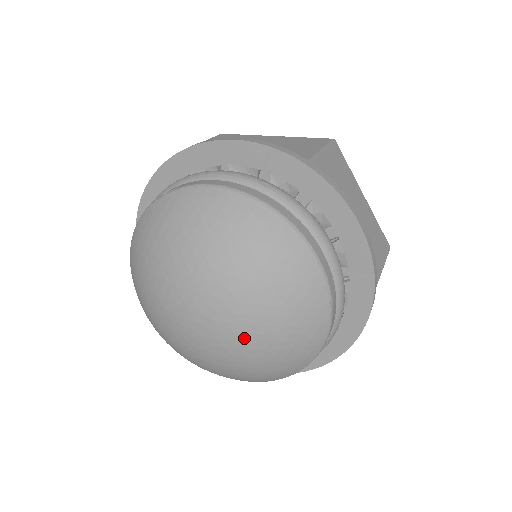
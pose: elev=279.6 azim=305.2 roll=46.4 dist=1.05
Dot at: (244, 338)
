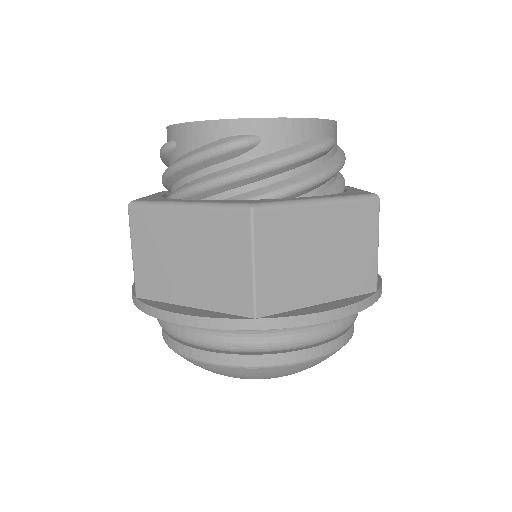
Dot at: occluded
